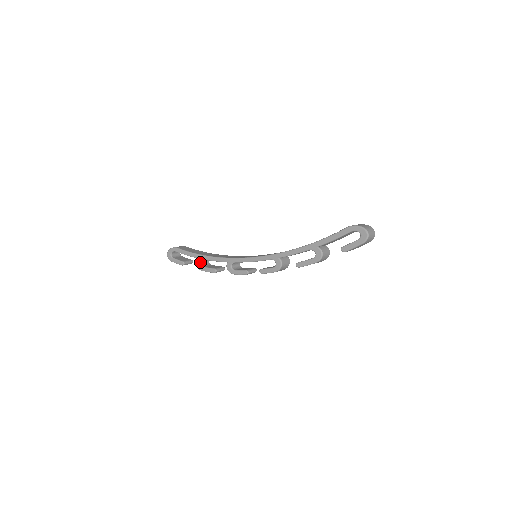
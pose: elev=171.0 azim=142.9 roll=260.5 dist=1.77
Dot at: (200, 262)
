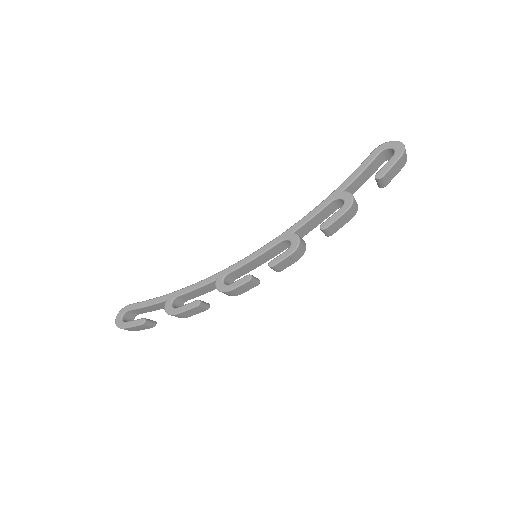
Dot at: (171, 304)
